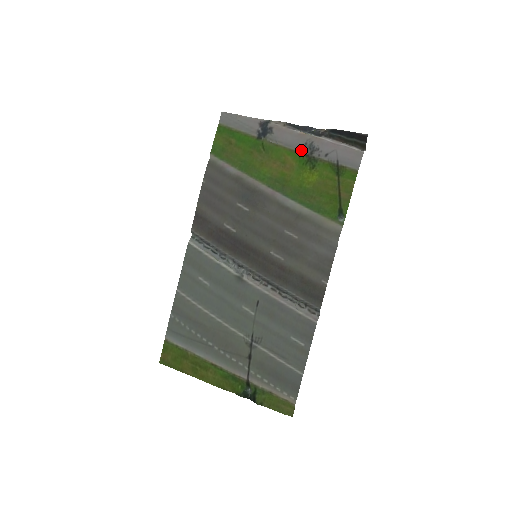
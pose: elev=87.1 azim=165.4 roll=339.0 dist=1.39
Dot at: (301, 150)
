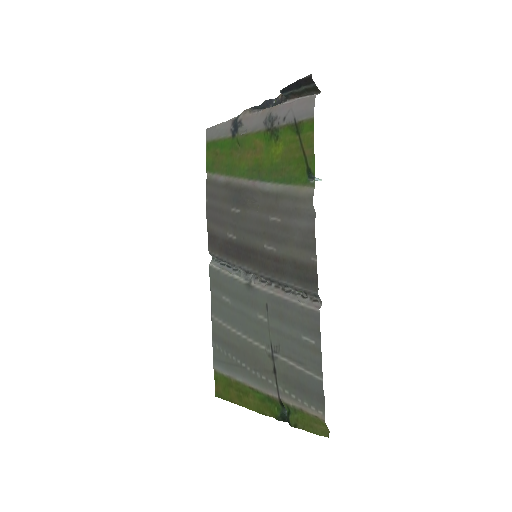
Dot at: (264, 127)
